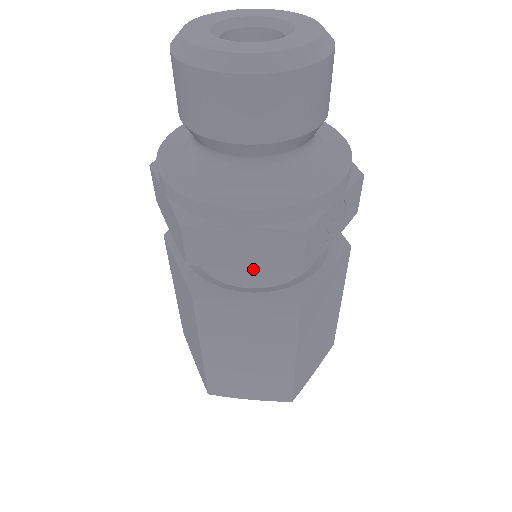
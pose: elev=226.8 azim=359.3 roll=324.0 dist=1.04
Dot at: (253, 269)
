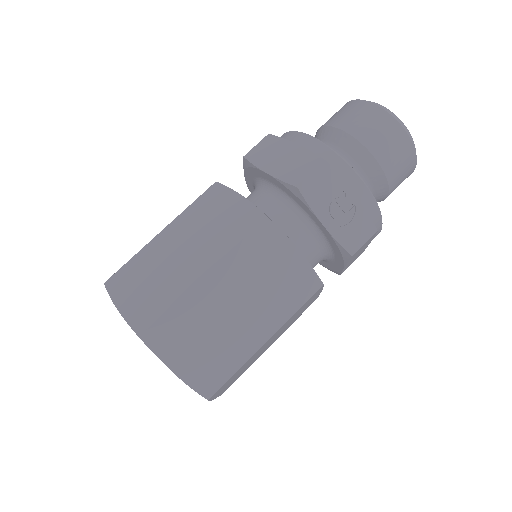
Dot at: (272, 174)
